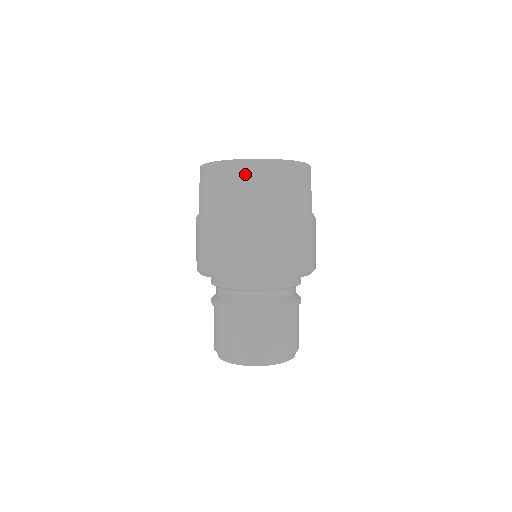
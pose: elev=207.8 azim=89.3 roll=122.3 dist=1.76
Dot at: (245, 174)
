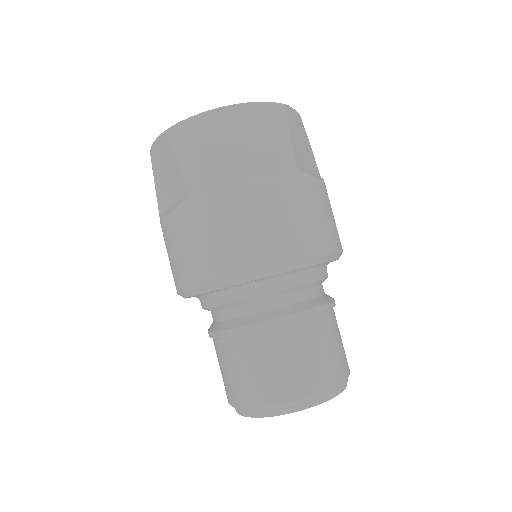
Dot at: (175, 145)
